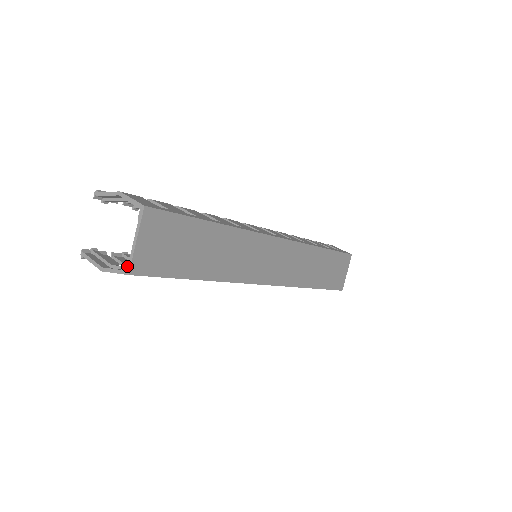
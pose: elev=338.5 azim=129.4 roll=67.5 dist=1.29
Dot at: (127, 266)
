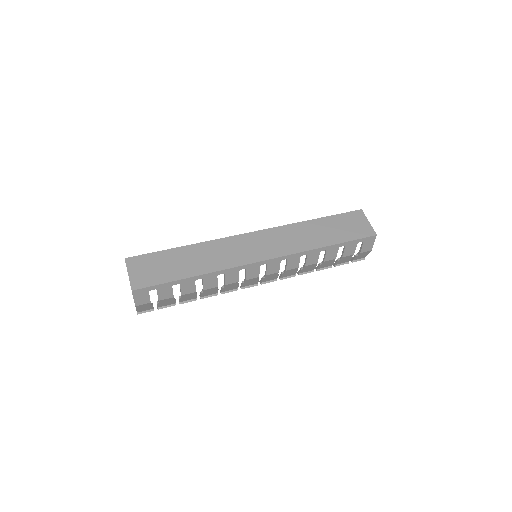
Dot at: occluded
